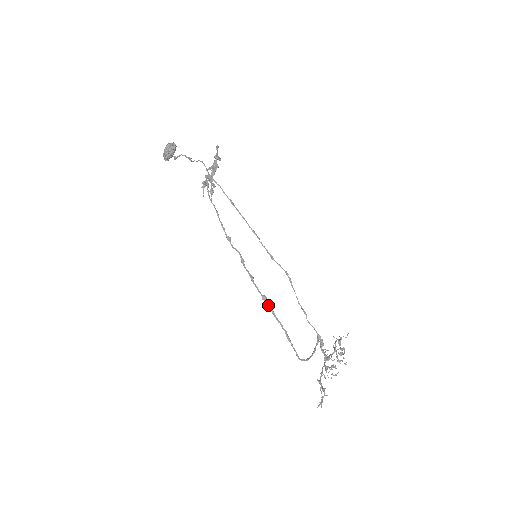
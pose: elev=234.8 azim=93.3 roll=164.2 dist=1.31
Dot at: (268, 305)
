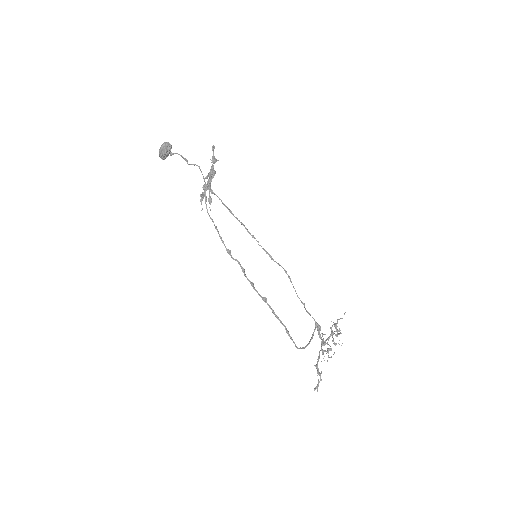
Dot at: occluded
